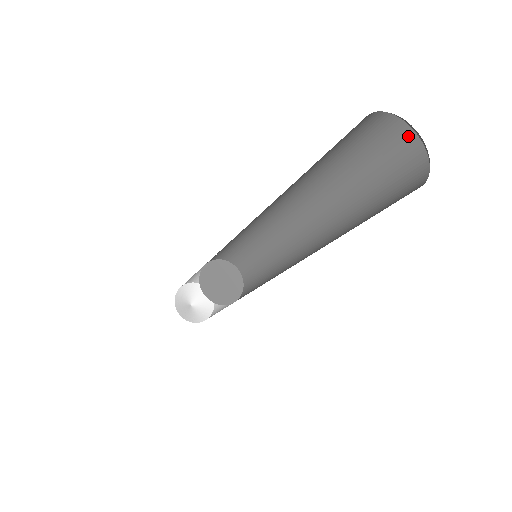
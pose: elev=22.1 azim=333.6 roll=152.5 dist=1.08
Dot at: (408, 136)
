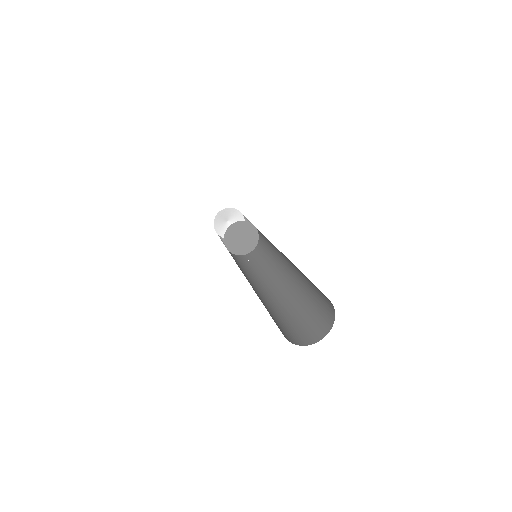
Dot at: (331, 305)
